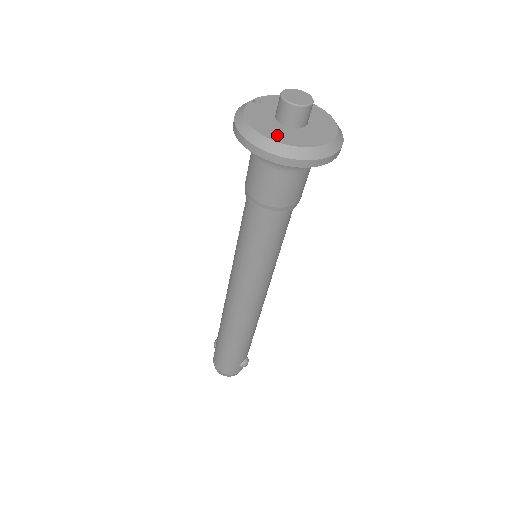
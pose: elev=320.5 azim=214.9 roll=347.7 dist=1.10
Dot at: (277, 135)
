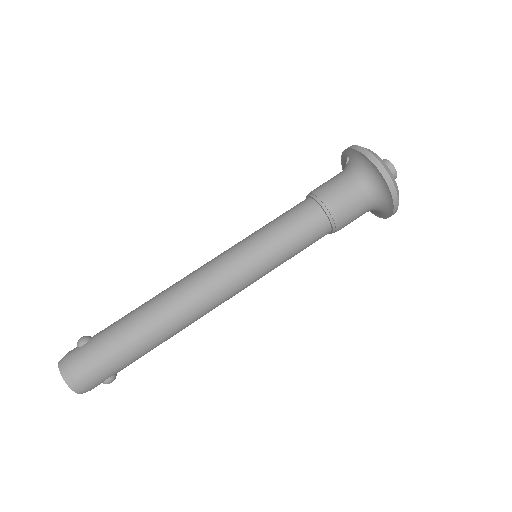
Dot at: occluded
